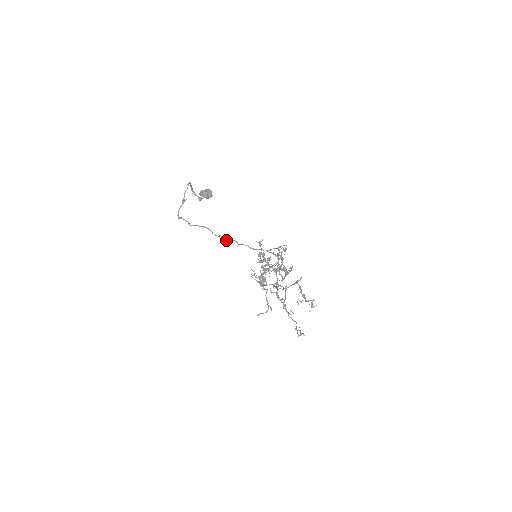
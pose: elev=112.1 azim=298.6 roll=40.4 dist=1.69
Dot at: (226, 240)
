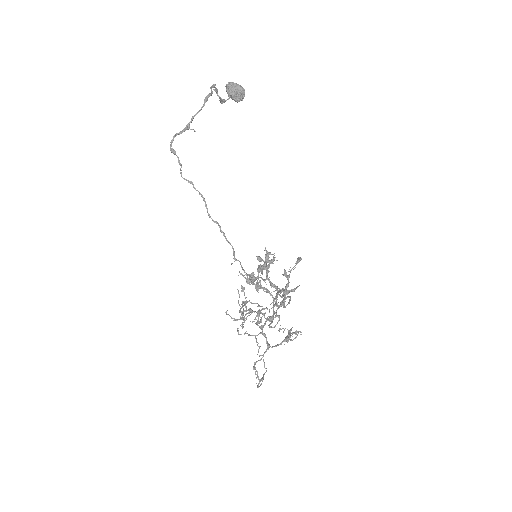
Dot at: occluded
